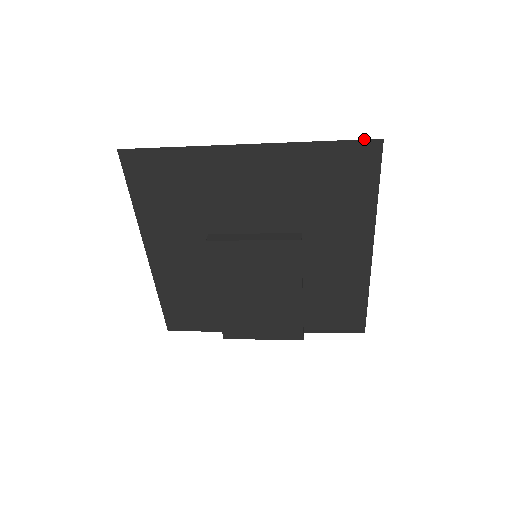
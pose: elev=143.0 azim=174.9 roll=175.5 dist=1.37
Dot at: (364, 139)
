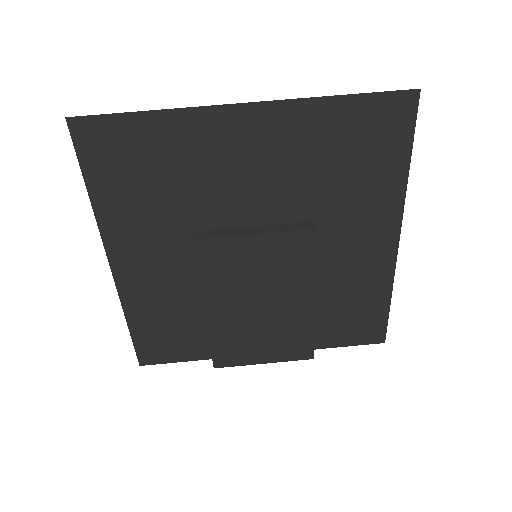
Dot at: (397, 90)
